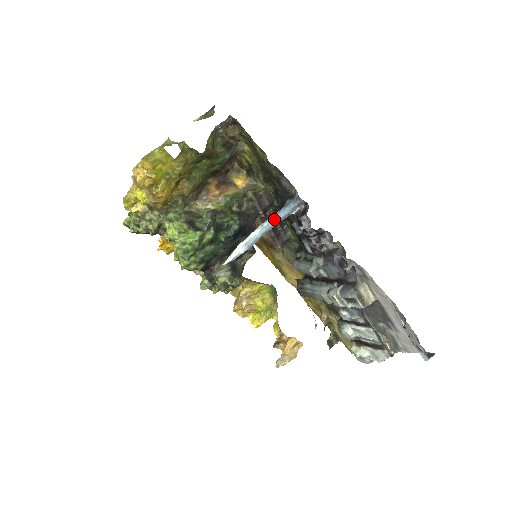
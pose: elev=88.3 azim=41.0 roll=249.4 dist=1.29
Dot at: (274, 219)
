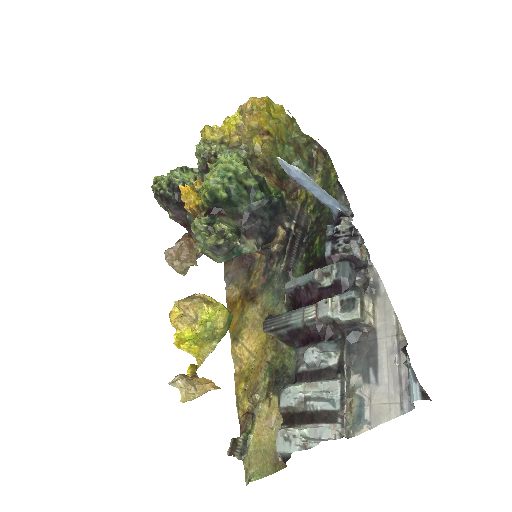
Dot at: occluded
